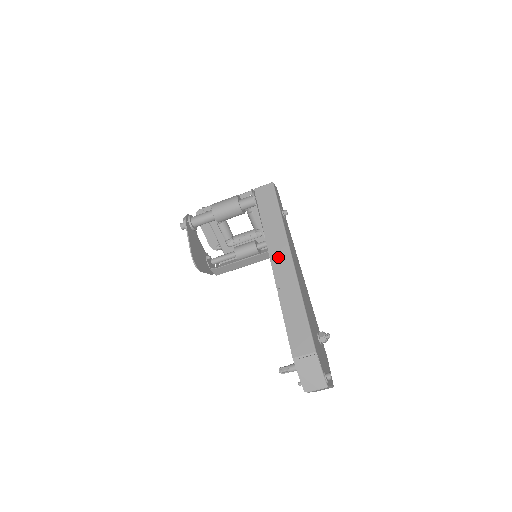
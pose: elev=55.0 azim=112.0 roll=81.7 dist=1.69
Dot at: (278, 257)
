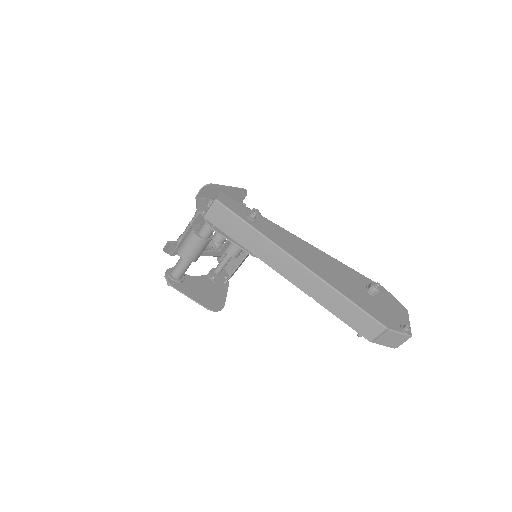
Dot at: (288, 270)
